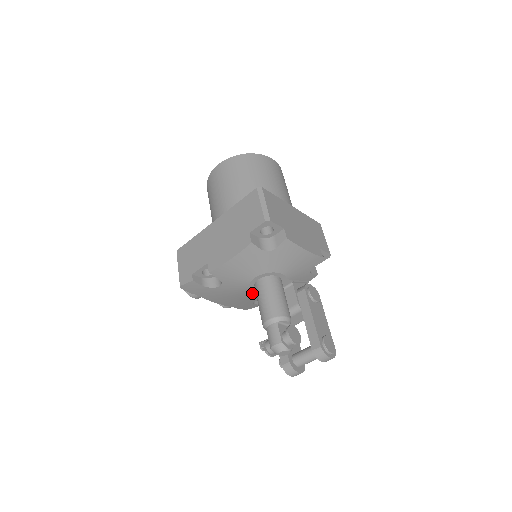
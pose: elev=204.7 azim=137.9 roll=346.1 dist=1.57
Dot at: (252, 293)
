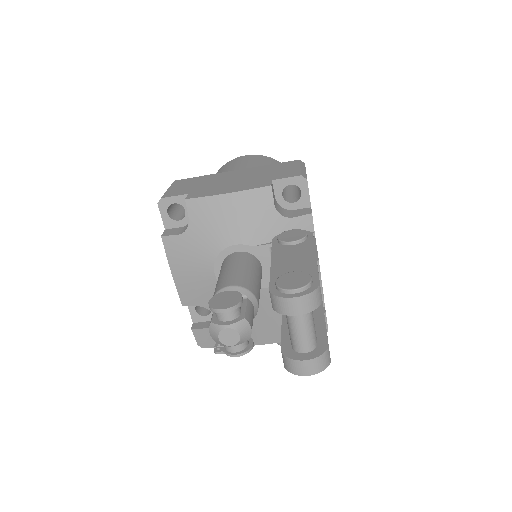
Dot at: occluded
